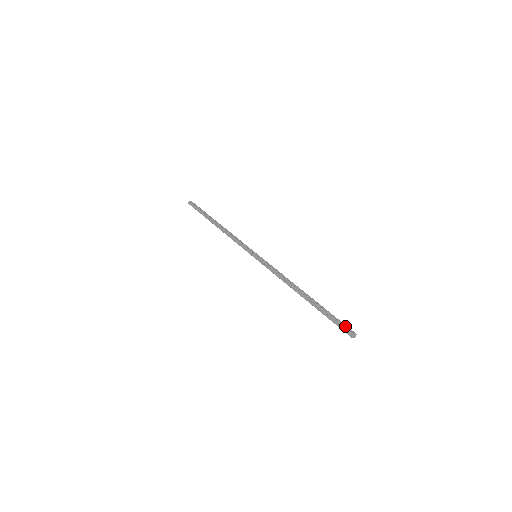
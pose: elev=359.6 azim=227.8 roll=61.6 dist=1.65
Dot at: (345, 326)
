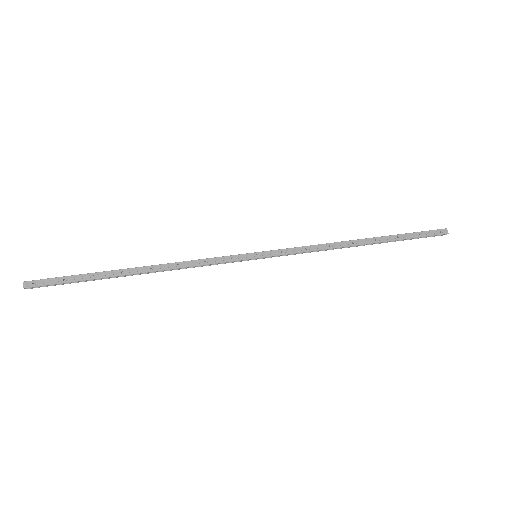
Dot at: (431, 231)
